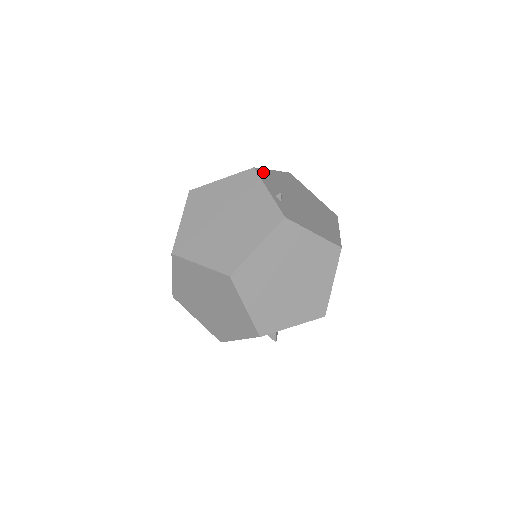
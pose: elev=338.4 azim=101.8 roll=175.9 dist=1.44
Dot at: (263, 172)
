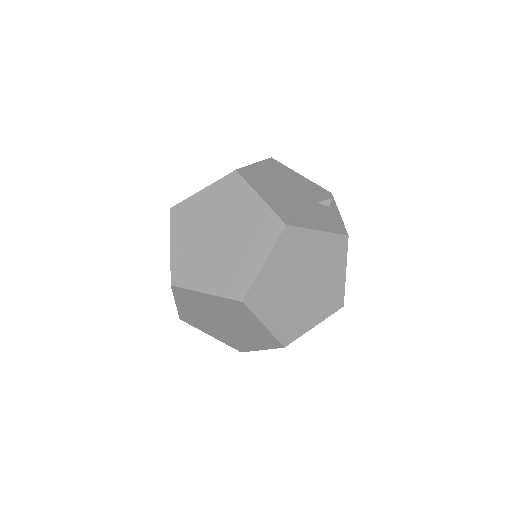
Dot at: (181, 208)
